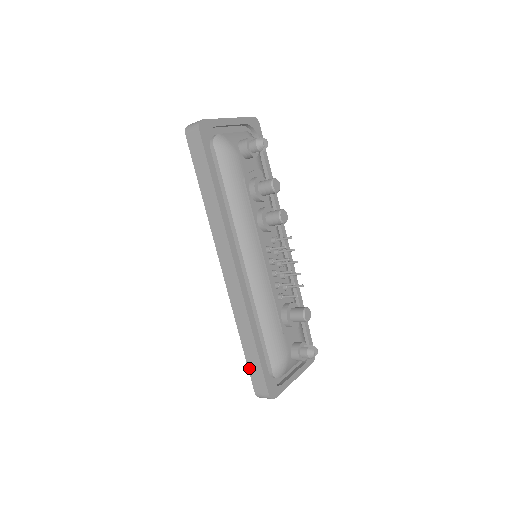
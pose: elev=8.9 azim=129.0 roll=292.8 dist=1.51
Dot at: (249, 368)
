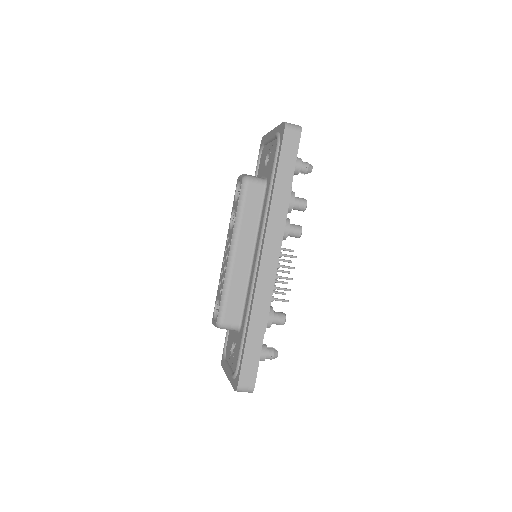
Dot at: (244, 359)
